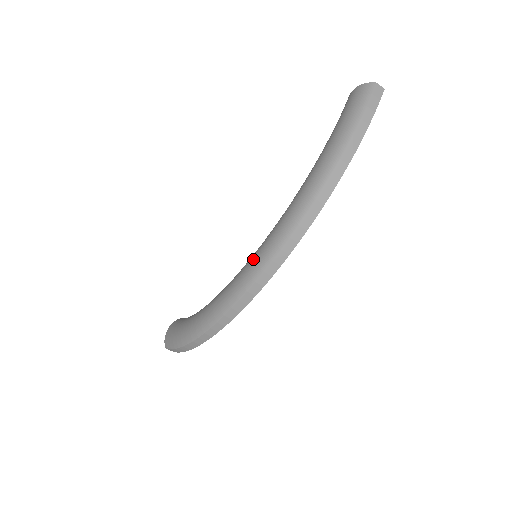
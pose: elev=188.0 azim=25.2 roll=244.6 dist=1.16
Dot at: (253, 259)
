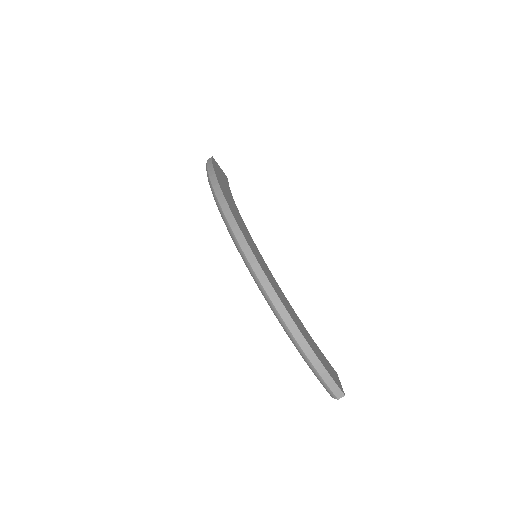
Dot at: occluded
